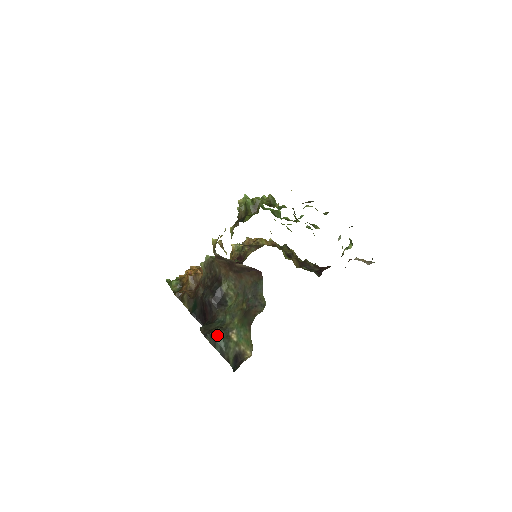
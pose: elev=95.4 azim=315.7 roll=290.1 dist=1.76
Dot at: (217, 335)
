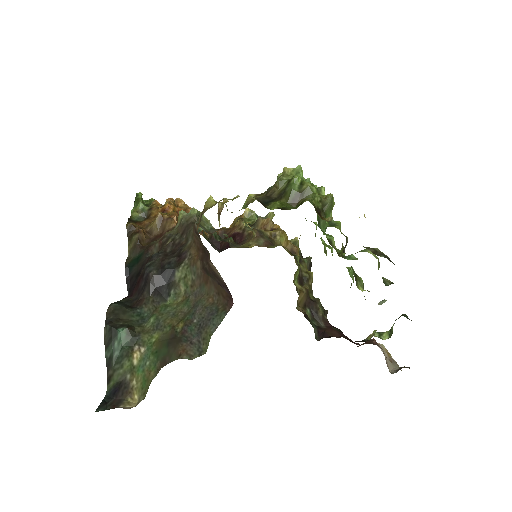
Dot at: (118, 336)
